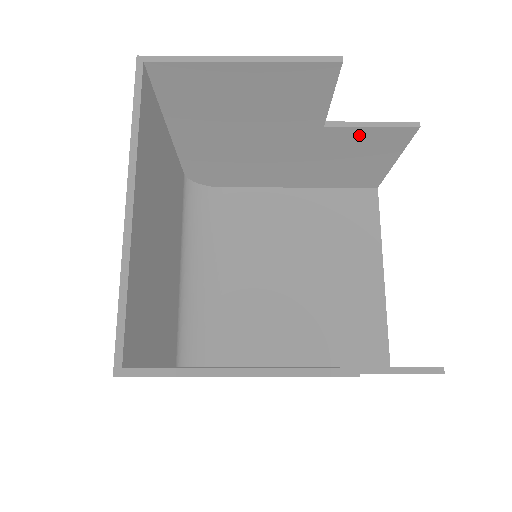
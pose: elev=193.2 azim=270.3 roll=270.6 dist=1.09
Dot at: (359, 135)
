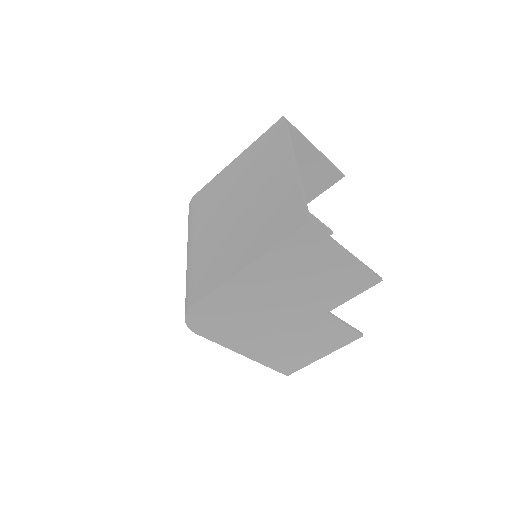
Dot at: occluded
